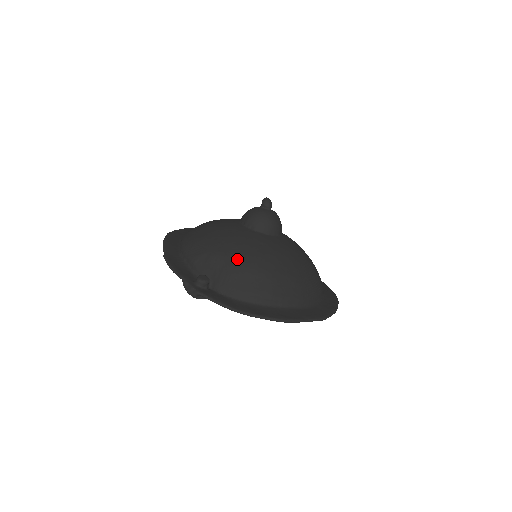
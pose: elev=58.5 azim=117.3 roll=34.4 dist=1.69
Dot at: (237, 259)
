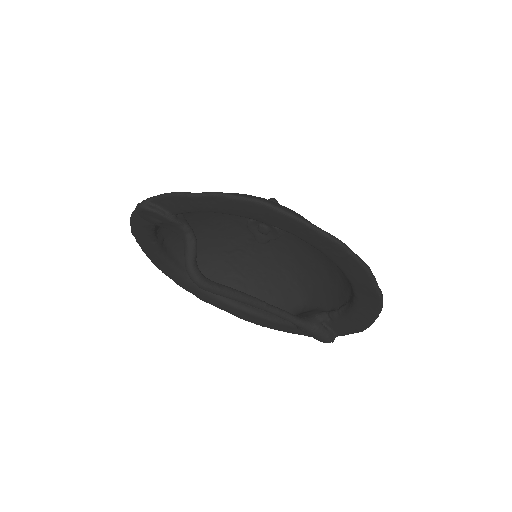
Dot at: occluded
